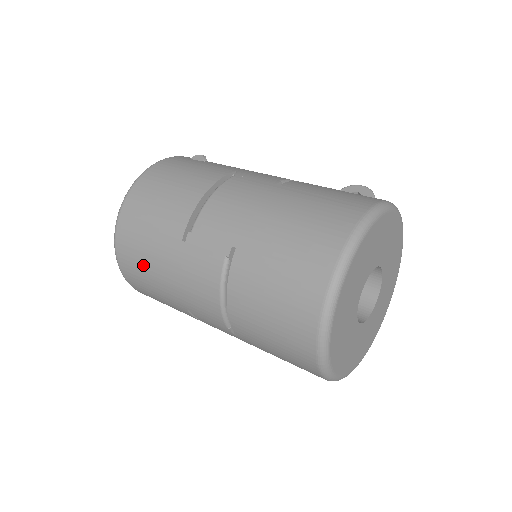
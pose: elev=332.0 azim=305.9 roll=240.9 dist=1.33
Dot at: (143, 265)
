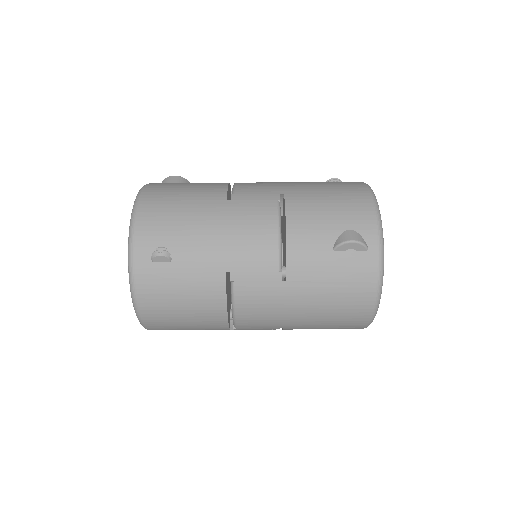
Dot at: occluded
